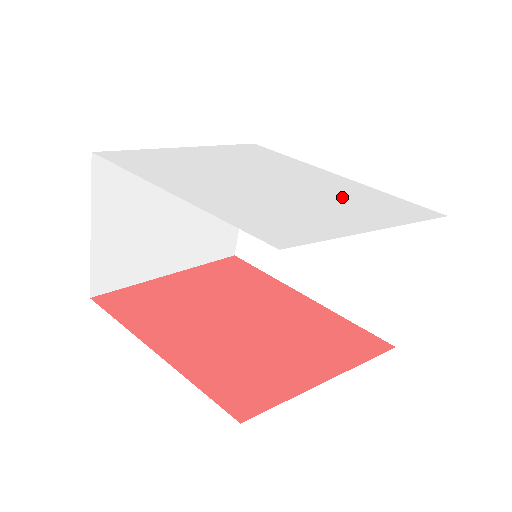
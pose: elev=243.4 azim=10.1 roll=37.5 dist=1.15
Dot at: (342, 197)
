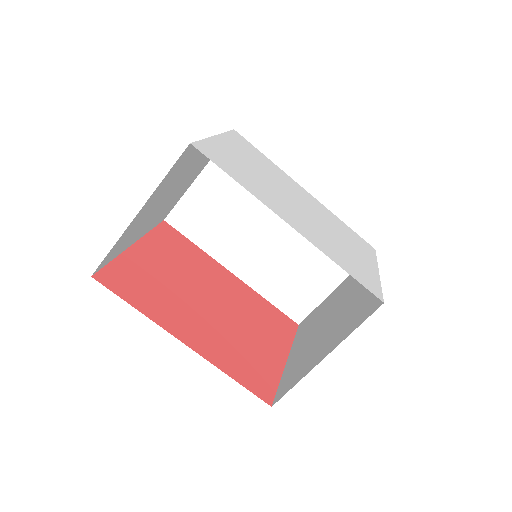
Dot at: (337, 227)
